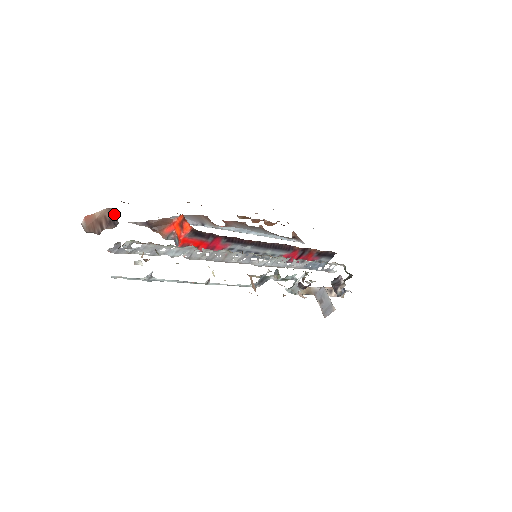
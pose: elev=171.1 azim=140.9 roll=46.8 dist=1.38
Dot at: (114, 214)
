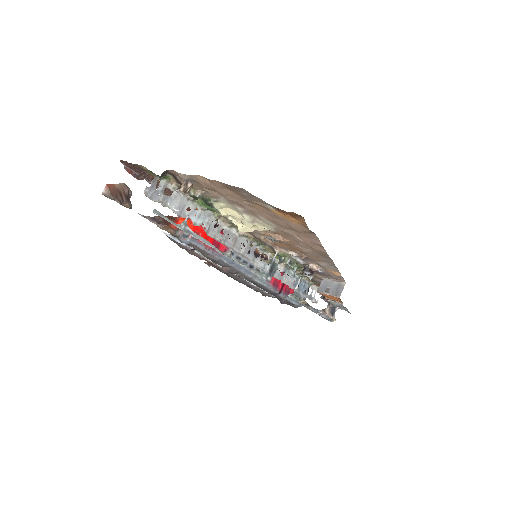
Dot at: (129, 193)
